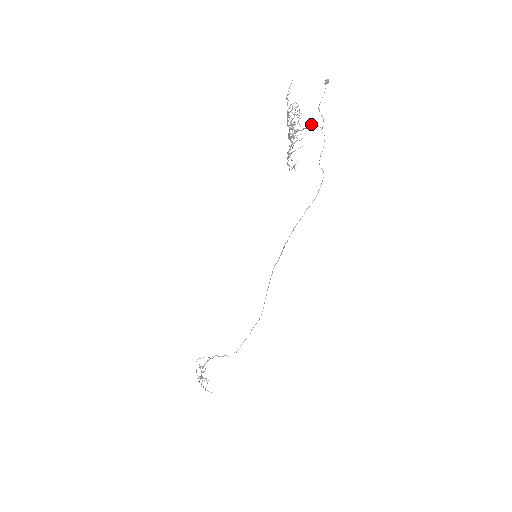
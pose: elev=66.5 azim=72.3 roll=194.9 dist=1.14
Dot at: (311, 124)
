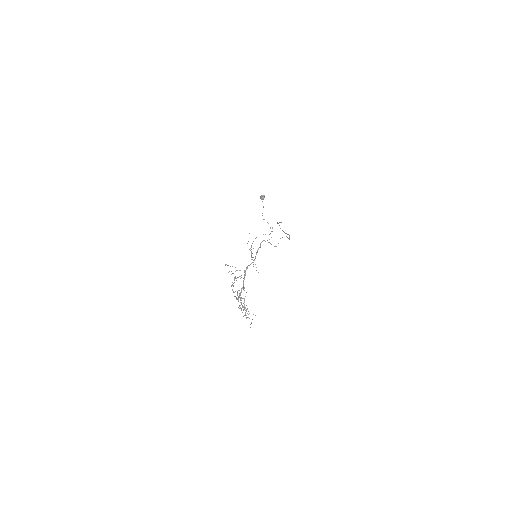
Dot at: (258, 249)
